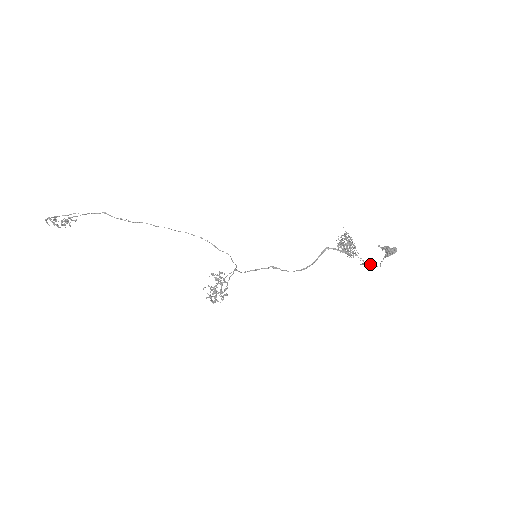
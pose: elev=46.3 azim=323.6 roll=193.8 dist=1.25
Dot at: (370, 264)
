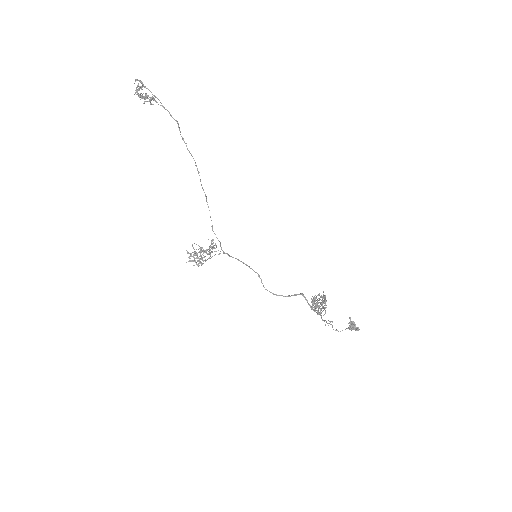
Dot at: occluded
